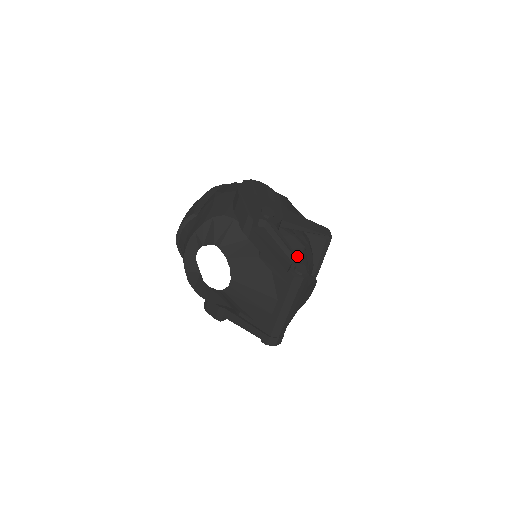
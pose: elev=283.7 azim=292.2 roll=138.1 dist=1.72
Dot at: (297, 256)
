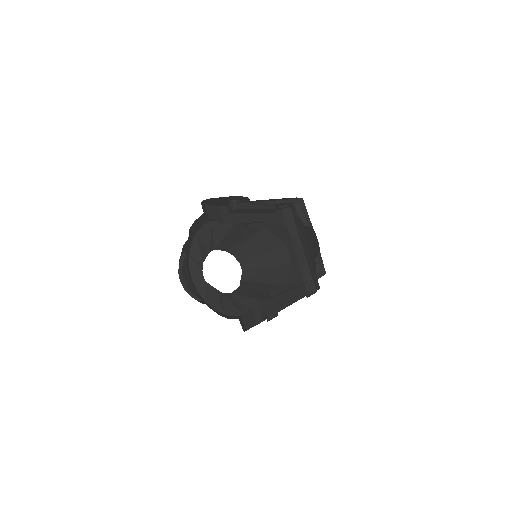
Dot at: (276, 204)
